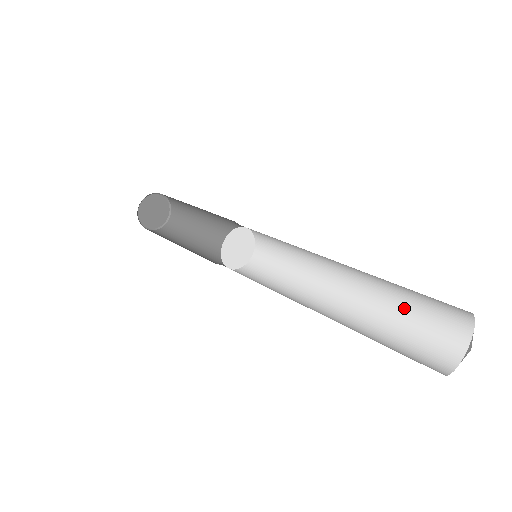
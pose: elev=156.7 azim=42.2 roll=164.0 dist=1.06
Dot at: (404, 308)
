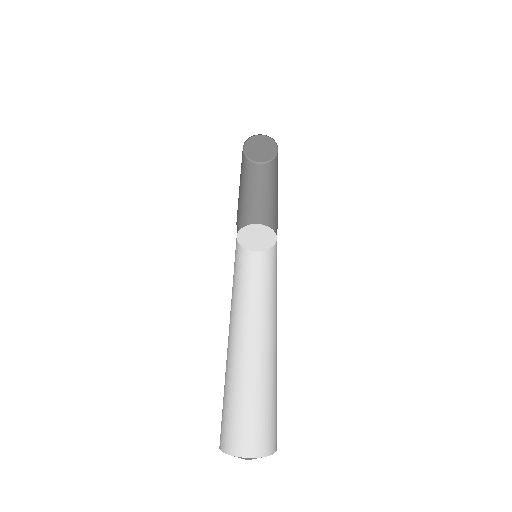
Dot at: (274, 391)
